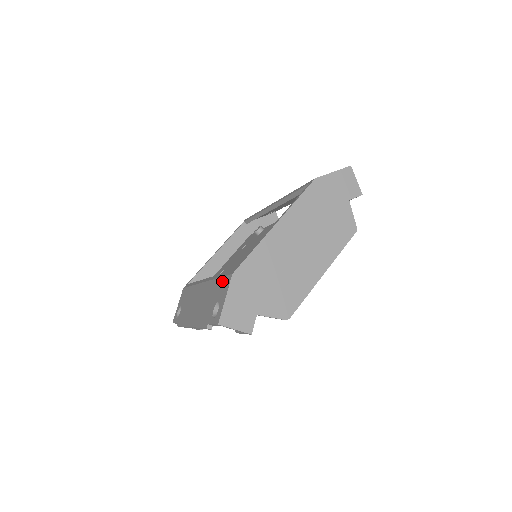
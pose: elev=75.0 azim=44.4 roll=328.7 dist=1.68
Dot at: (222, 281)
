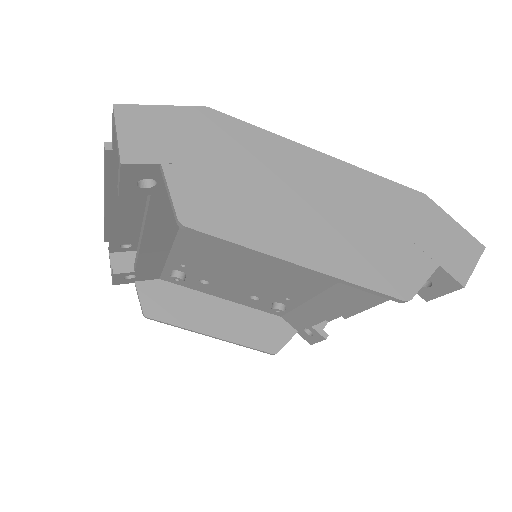
Dot at: occluded
